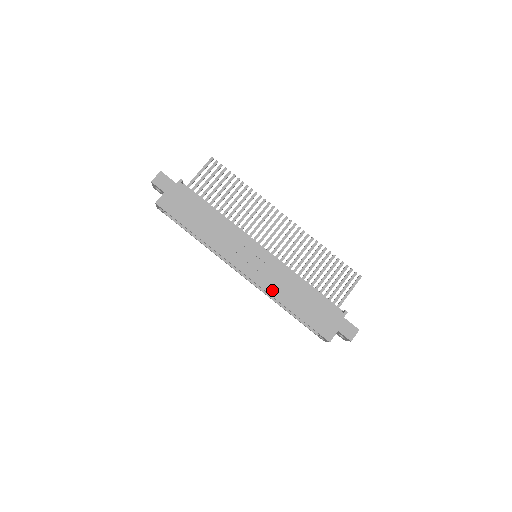
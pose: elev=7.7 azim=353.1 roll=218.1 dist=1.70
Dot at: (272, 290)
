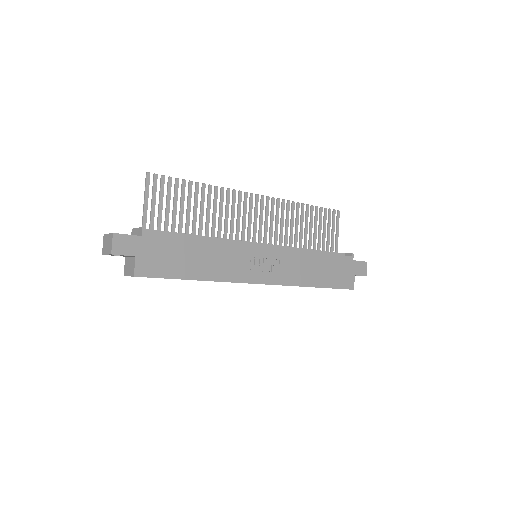
Dot at: (294, 281)
